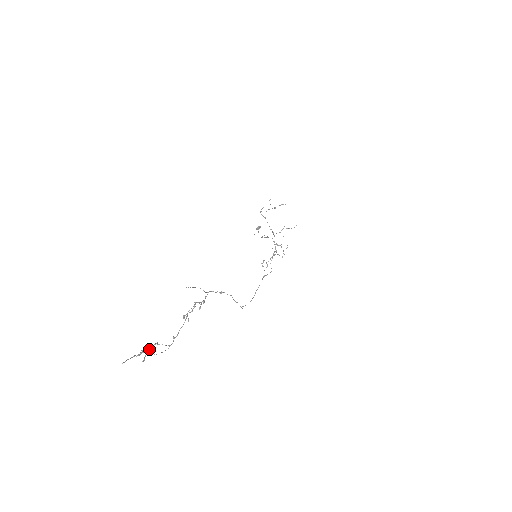
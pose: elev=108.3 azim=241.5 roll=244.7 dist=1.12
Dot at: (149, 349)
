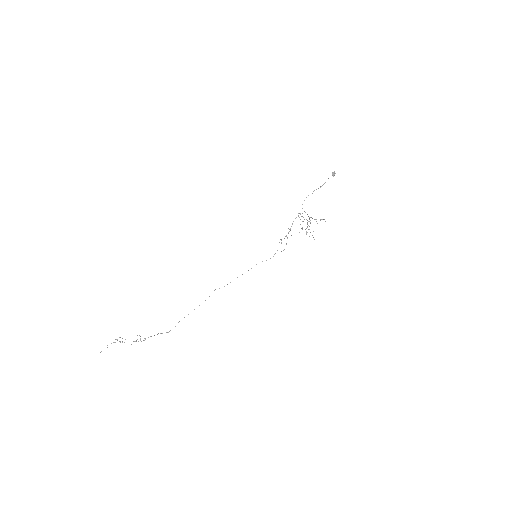
Dot at: occluded
